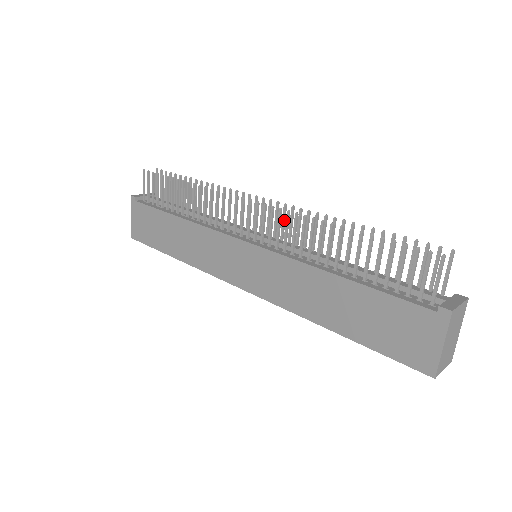
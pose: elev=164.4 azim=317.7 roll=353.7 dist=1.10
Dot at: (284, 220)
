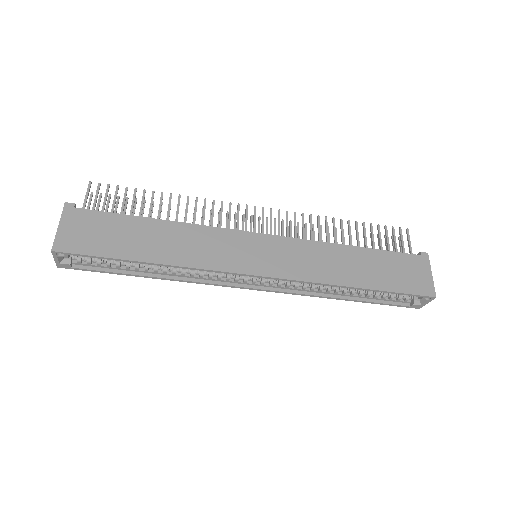
Dot at: occluded
